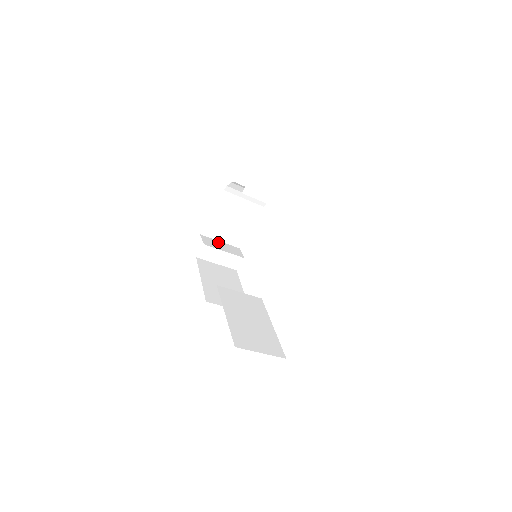
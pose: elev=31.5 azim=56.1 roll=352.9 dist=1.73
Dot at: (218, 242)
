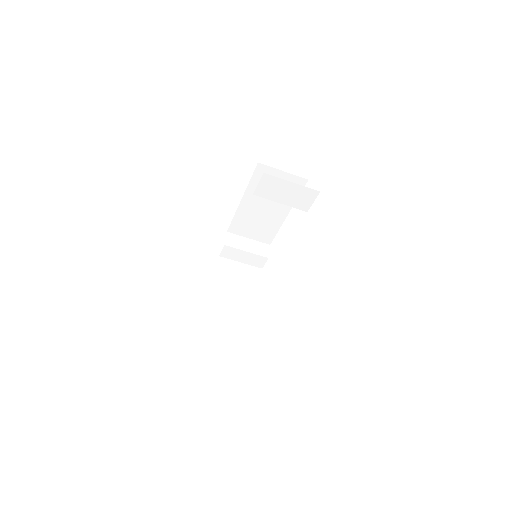
Dot at: occluded
